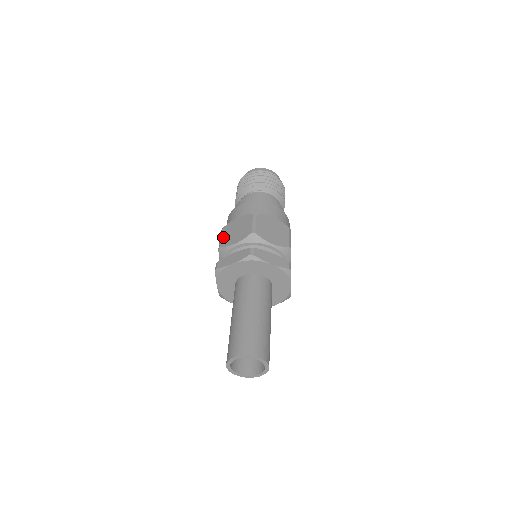
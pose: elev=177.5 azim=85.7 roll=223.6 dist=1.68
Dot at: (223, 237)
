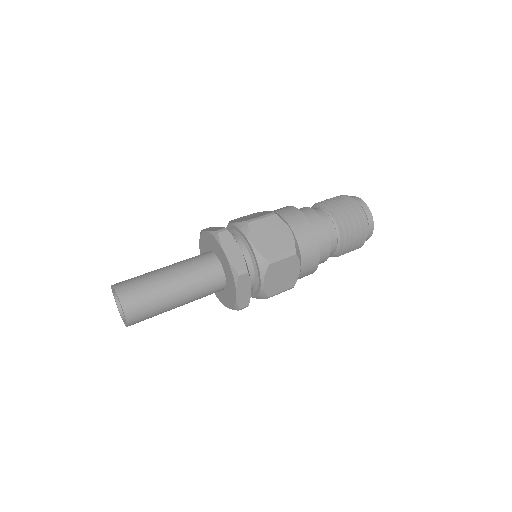
Dot at: (242, 217)
